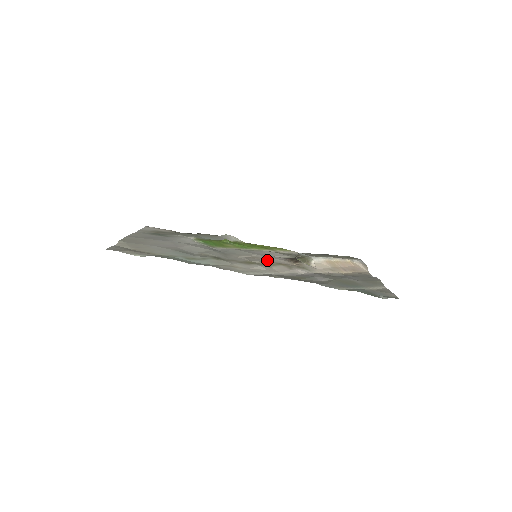
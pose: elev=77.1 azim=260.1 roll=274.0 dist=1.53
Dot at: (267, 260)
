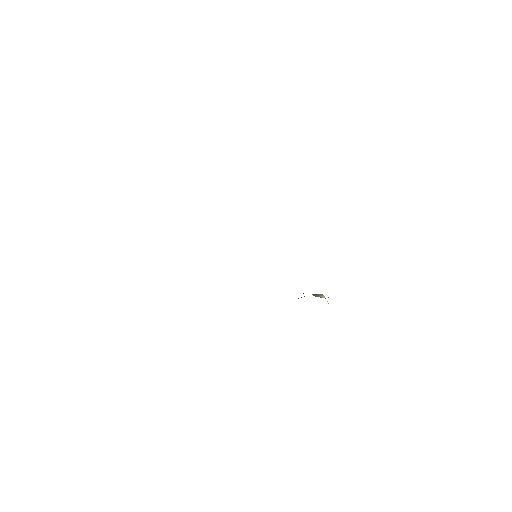
Dot at: occluded
